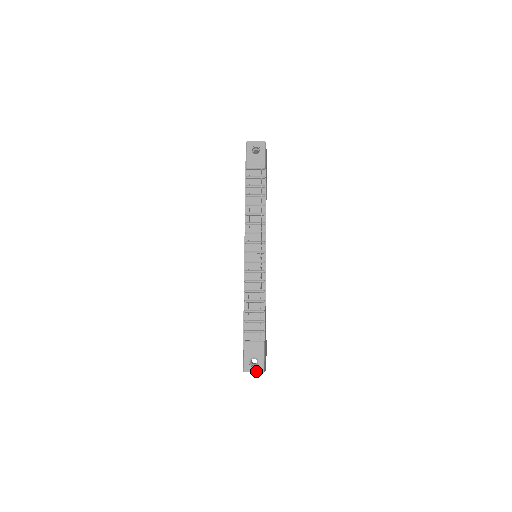
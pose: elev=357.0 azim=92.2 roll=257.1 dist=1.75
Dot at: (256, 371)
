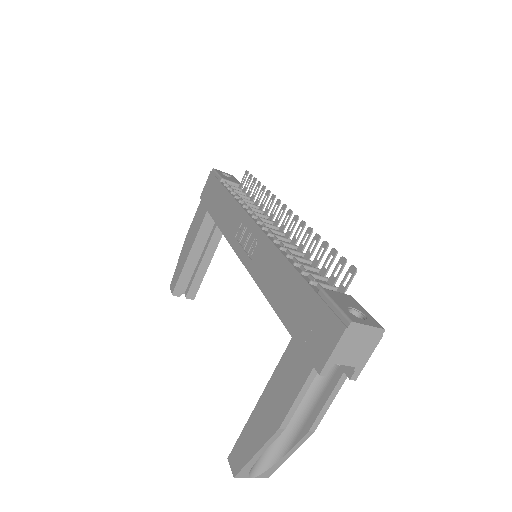
Dot at: (371, 324)
